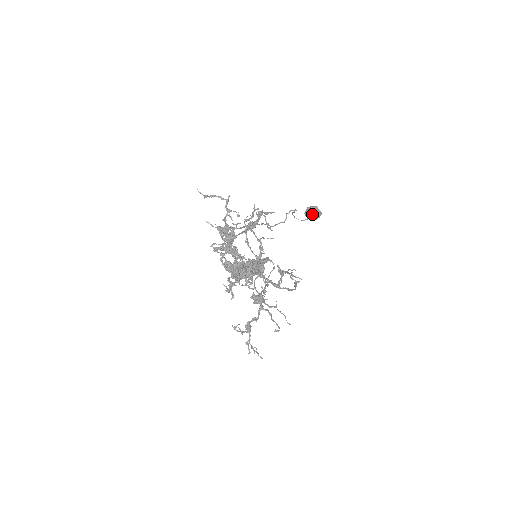
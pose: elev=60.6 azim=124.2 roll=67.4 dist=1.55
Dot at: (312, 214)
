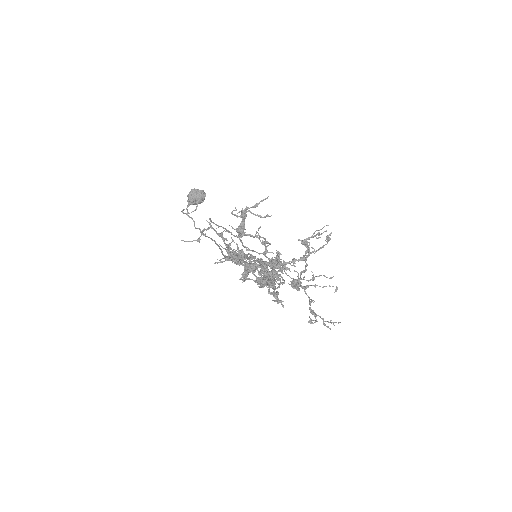
Dot at: (200, 197)
